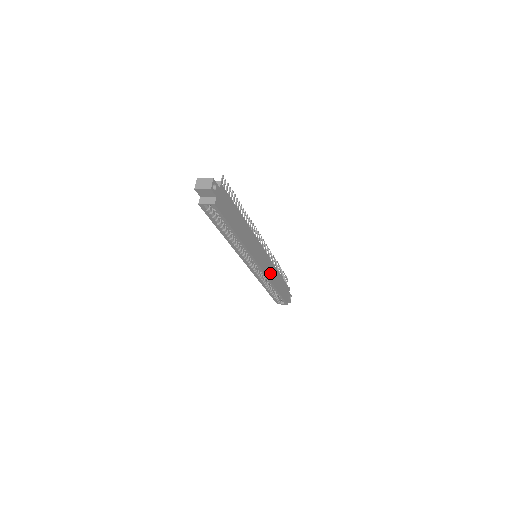
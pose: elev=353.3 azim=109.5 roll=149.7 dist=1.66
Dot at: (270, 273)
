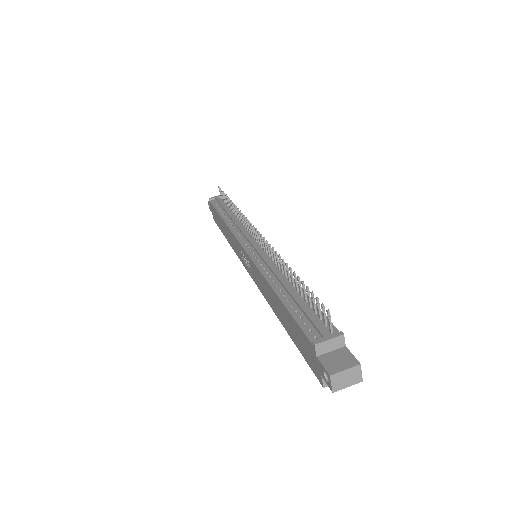
Dot at: occluded
